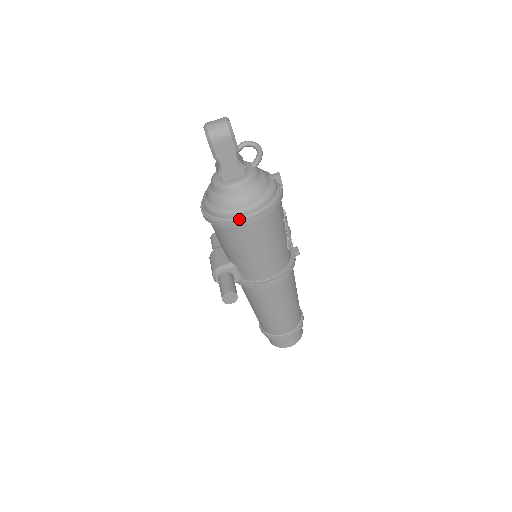
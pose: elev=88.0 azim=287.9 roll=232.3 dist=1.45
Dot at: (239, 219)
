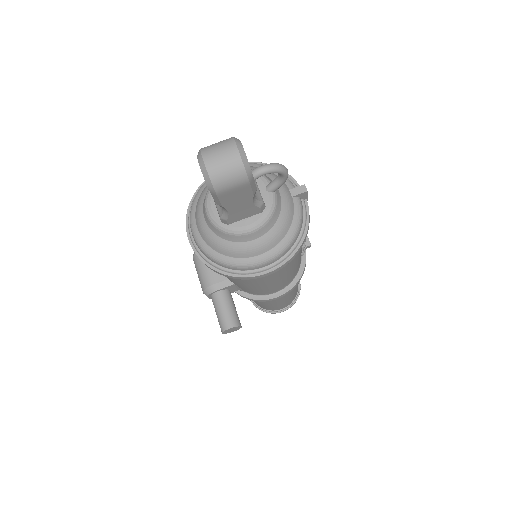
Dot at: (253, 273)
